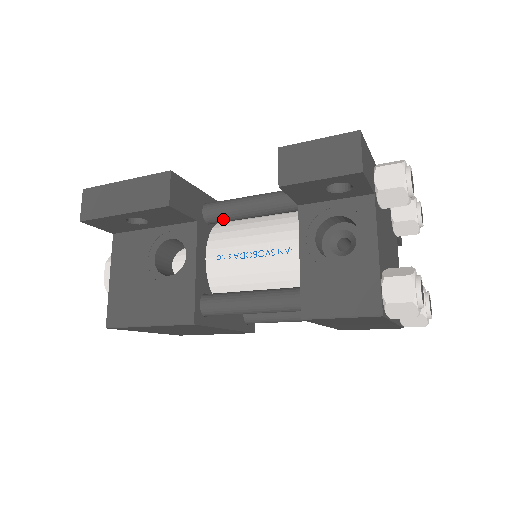
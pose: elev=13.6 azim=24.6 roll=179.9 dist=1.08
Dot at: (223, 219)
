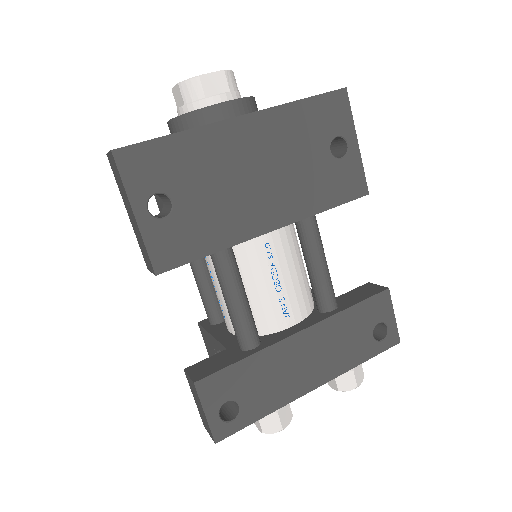
Dot at: occluded
